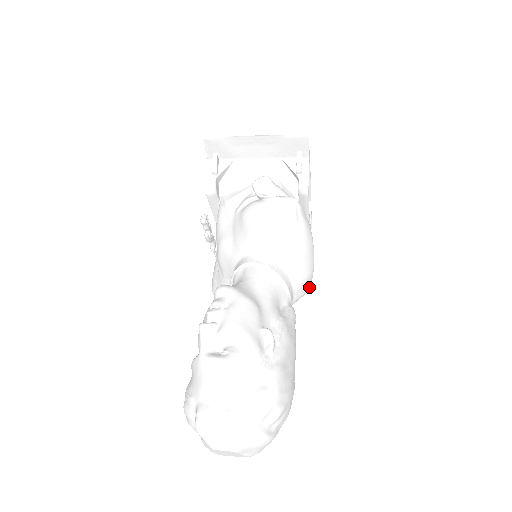
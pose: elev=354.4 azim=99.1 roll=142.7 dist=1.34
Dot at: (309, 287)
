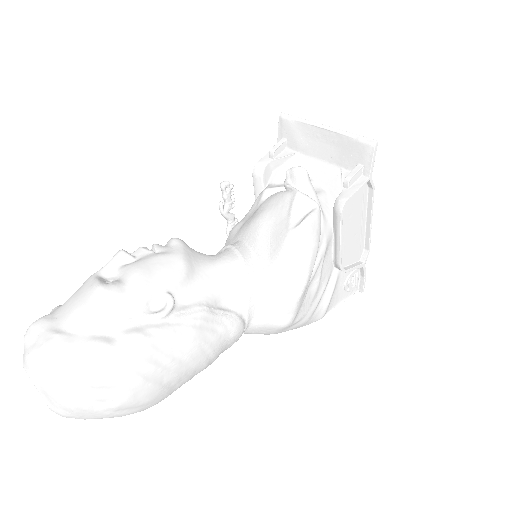
Dot at: (285, 322)
